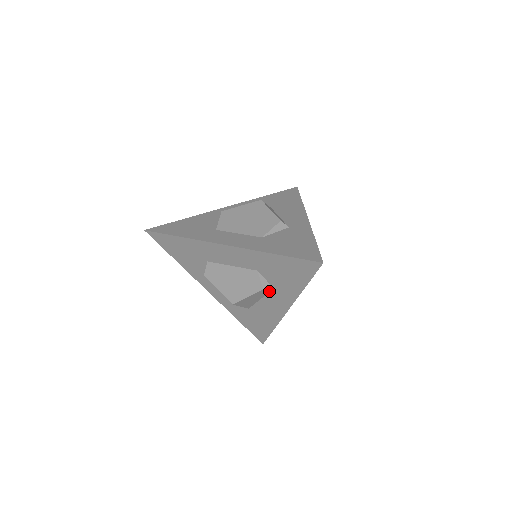
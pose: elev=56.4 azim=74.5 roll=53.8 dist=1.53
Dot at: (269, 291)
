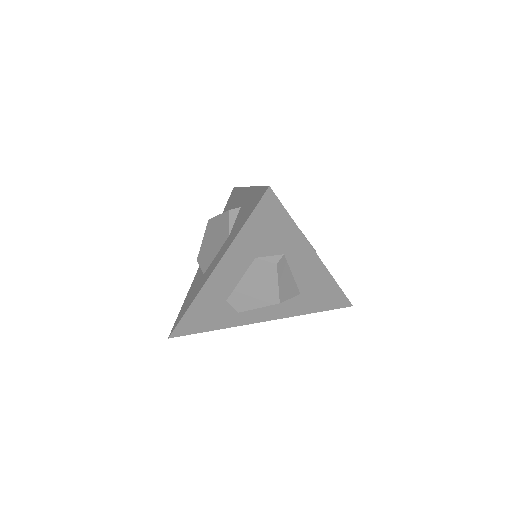
Dot at: (285, 261)
